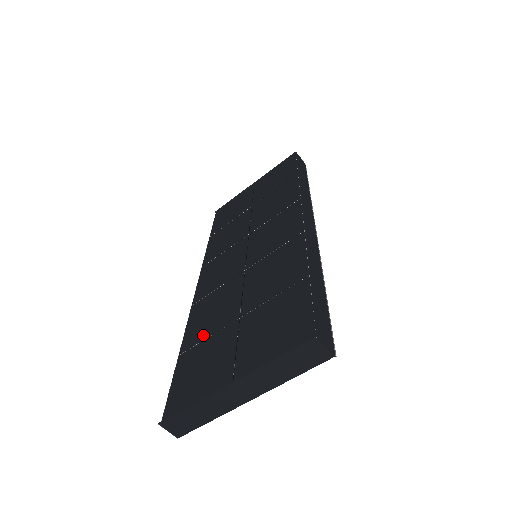
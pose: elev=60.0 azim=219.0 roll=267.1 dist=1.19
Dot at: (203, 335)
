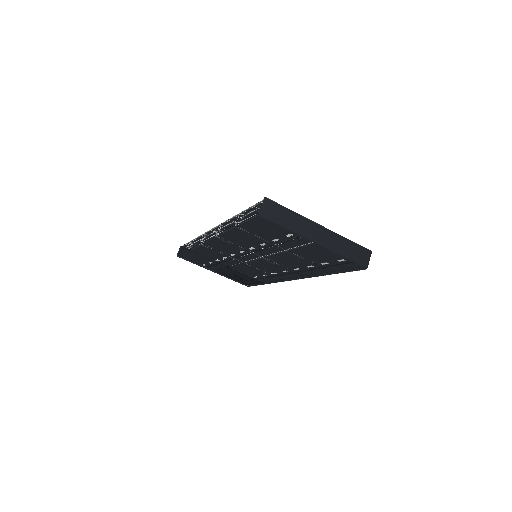
Dot at: occluded
